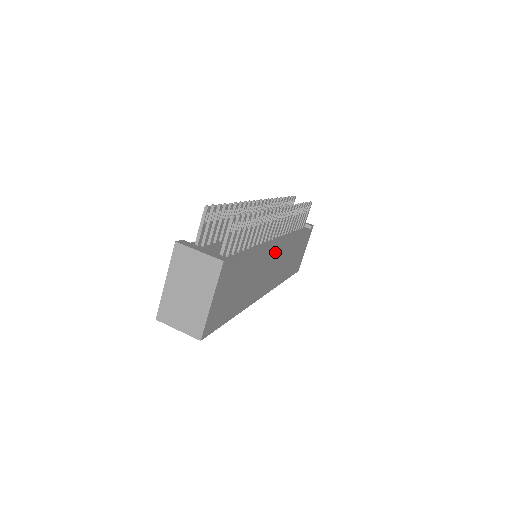
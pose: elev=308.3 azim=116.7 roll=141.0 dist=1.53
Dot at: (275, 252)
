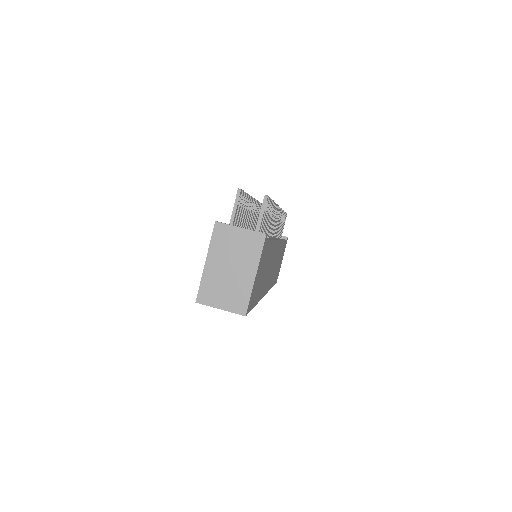
Dot at: (276, 249)
